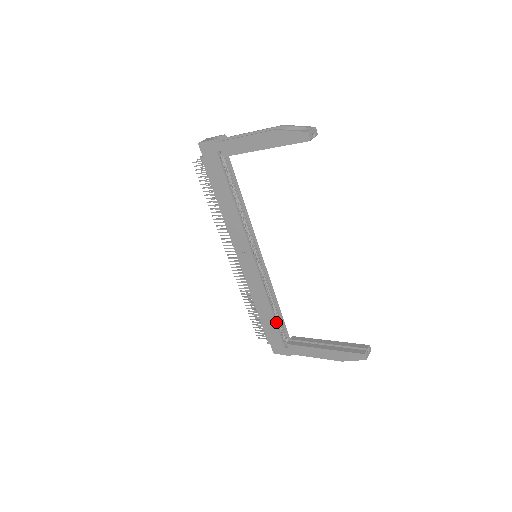
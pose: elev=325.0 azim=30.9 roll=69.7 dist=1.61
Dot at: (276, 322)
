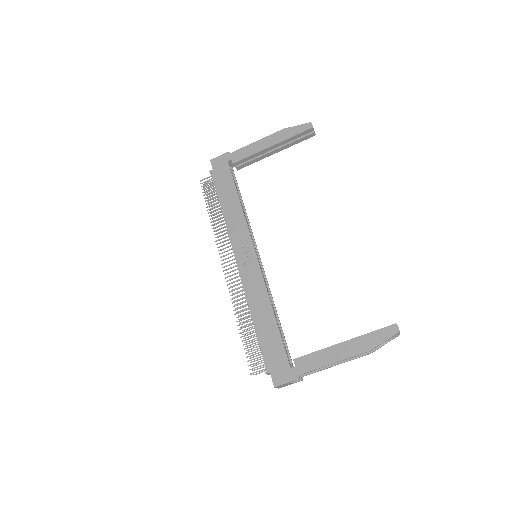
Dot at: (279, 330)
